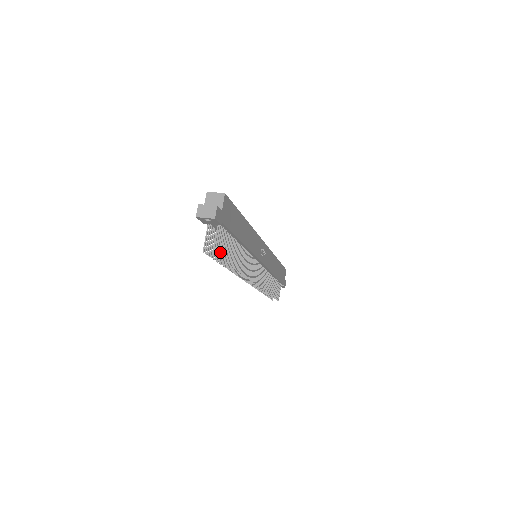
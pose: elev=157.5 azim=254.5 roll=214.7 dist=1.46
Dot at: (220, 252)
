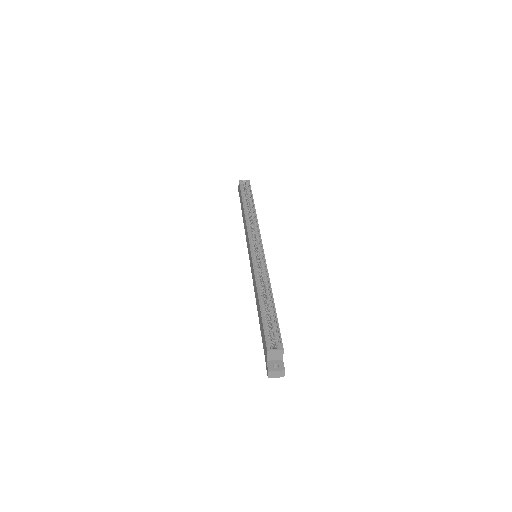
Dot at: occluded
